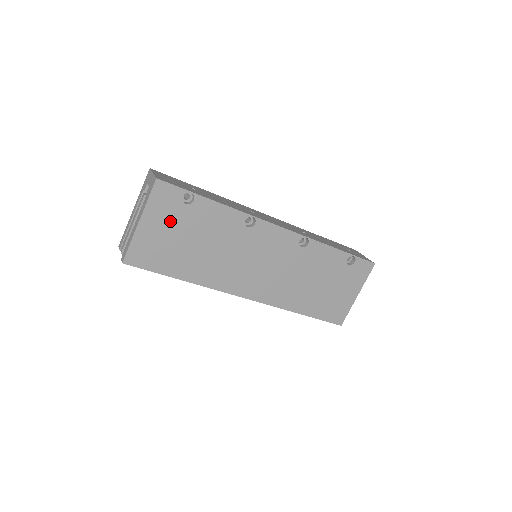
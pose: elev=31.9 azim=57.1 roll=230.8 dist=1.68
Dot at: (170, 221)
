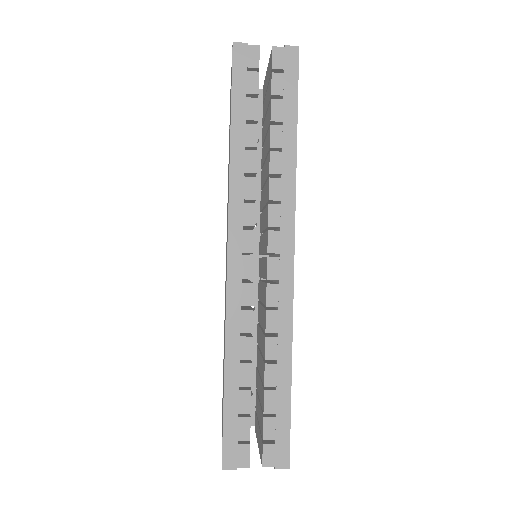
Dot at: occluded
